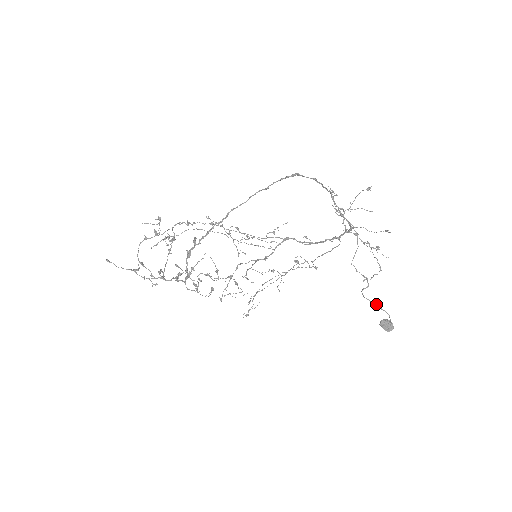
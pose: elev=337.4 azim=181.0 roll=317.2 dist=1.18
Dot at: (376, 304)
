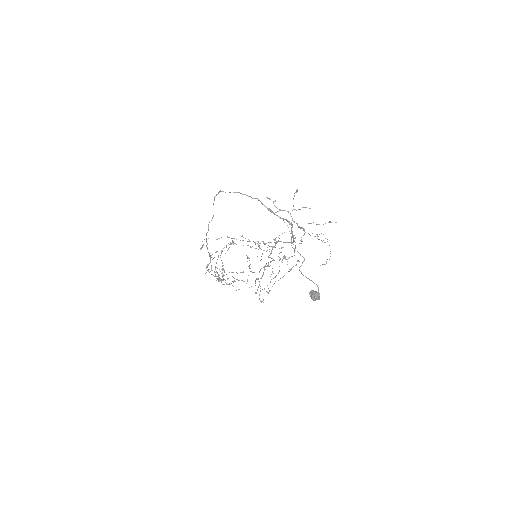
Dot at: occluded
